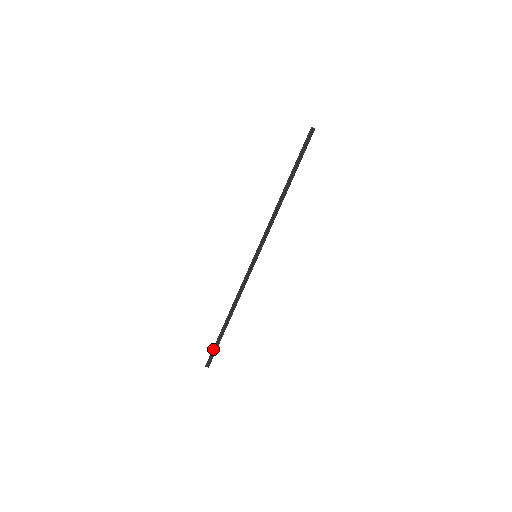
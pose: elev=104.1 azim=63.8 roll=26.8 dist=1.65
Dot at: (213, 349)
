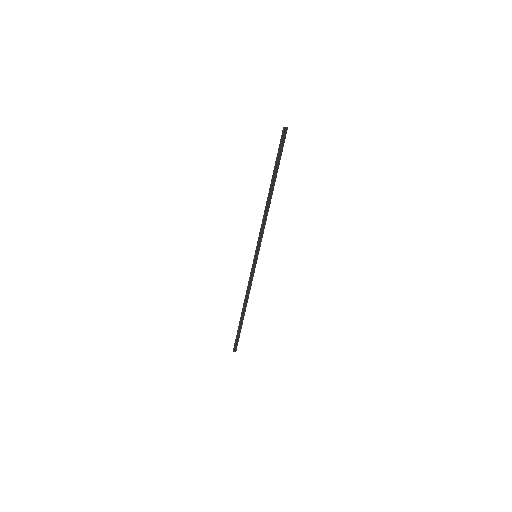
Dot at: (236, 338)
